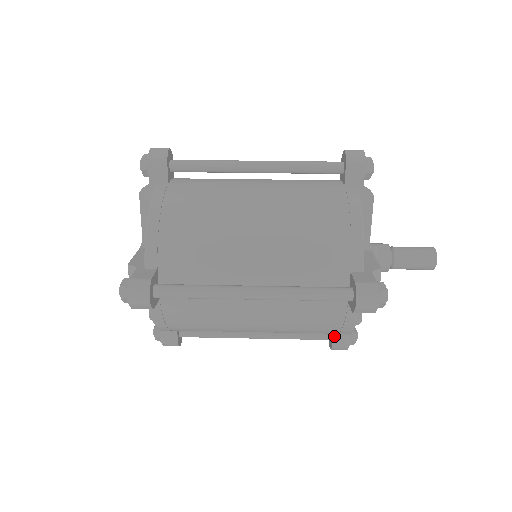
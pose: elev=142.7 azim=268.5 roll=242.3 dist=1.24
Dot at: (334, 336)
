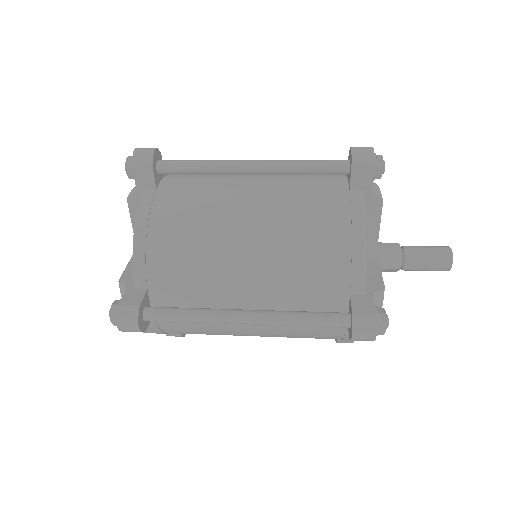
Dot at: (352, 301)
